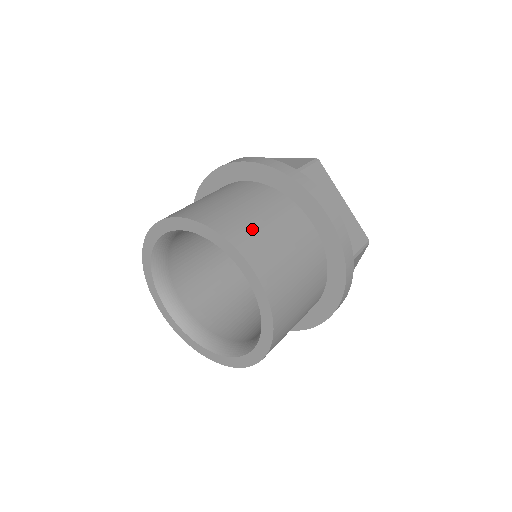
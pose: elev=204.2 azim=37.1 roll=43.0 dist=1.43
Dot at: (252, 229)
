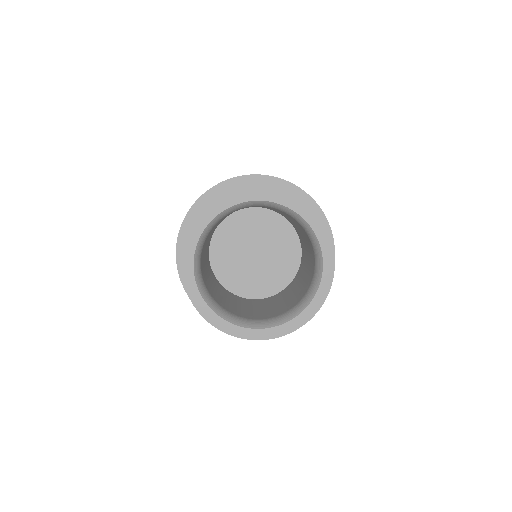
Dot at: occluded
